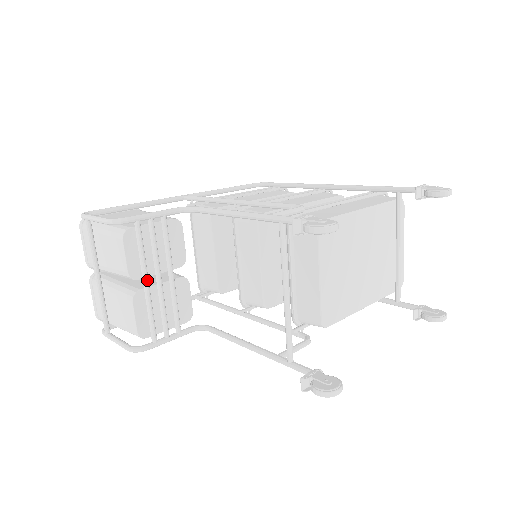
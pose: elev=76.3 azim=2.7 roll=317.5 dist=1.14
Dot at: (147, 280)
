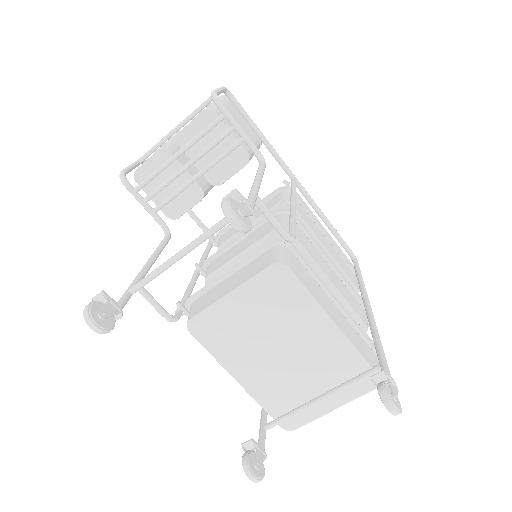
Dot at: (181, 153)
